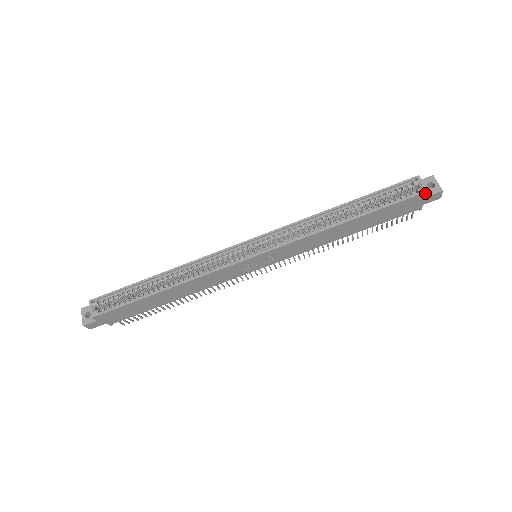
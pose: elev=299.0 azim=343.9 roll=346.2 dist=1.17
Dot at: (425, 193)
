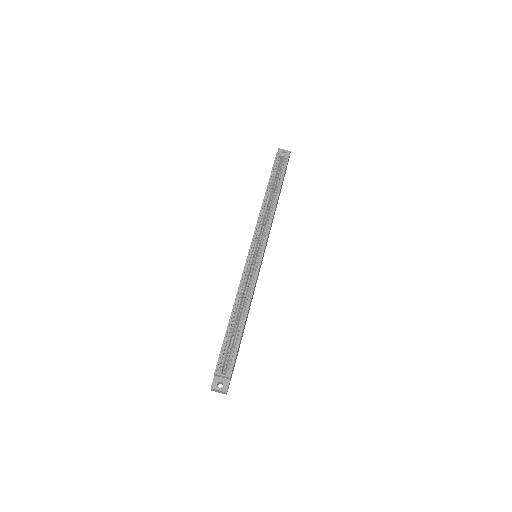
Dot at: occluded
